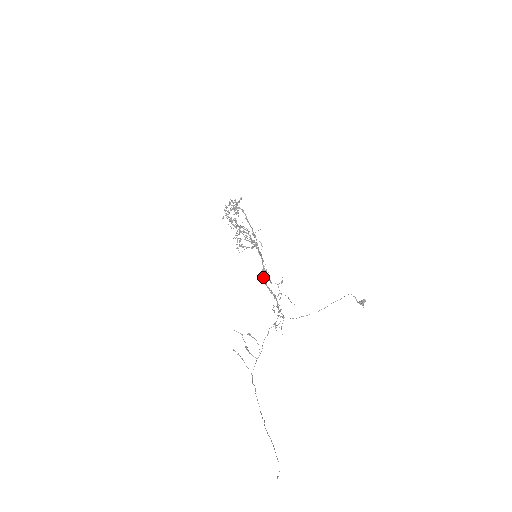
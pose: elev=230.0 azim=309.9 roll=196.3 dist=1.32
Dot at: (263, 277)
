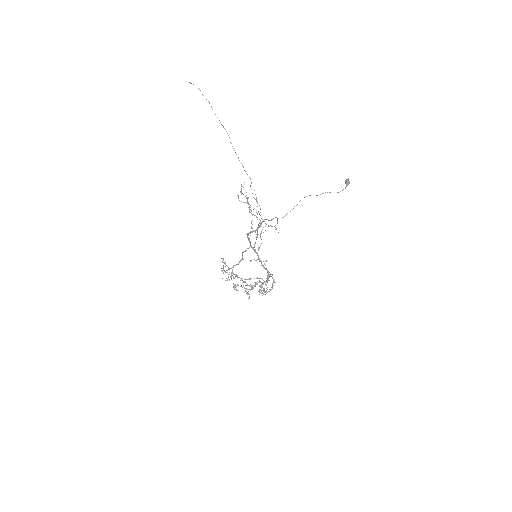
Dot at: (249, 233)
